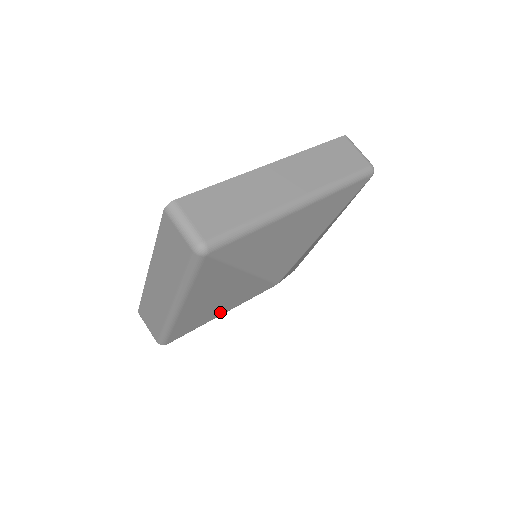
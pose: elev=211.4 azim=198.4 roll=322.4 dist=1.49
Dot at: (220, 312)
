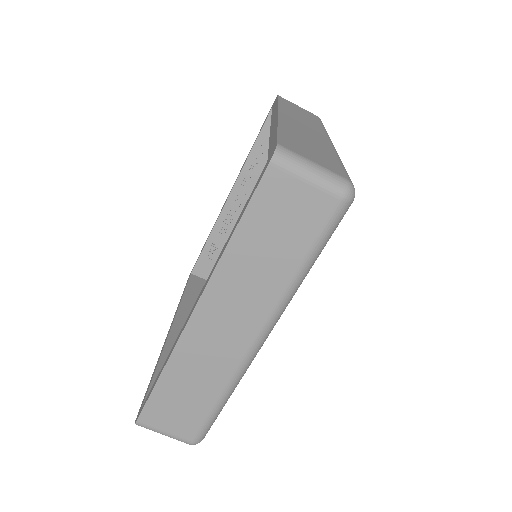
Dot at: occluded
